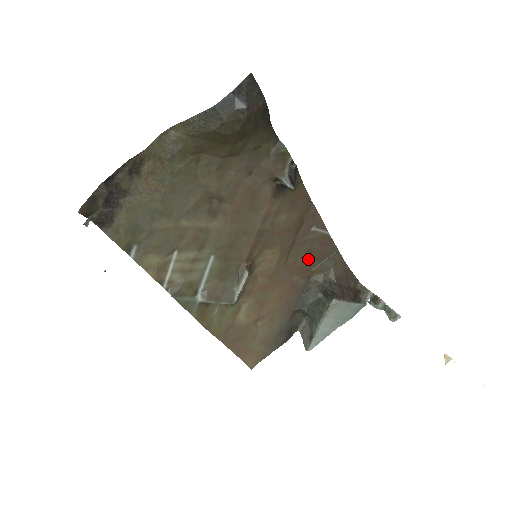
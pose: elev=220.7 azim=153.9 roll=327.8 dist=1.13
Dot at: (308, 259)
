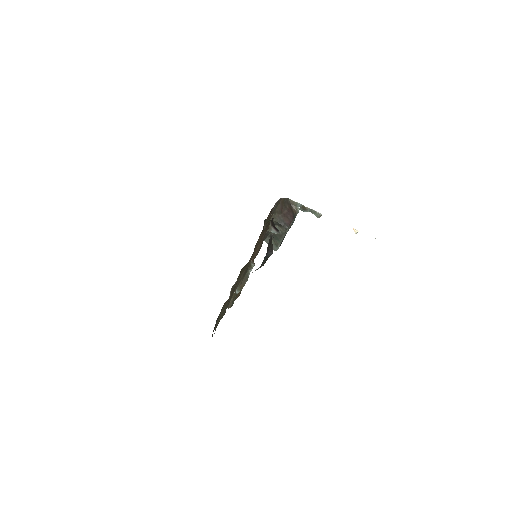
Dot at: occluded
